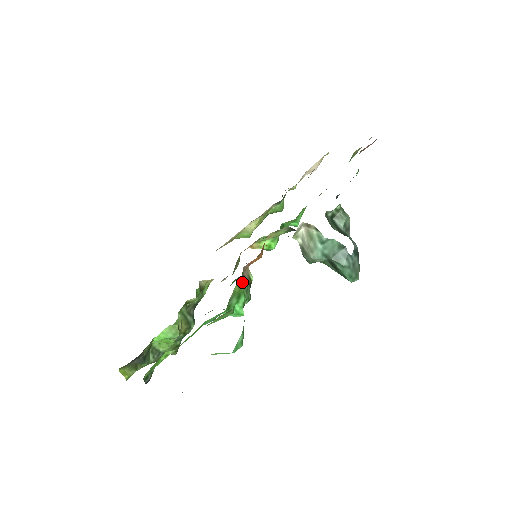
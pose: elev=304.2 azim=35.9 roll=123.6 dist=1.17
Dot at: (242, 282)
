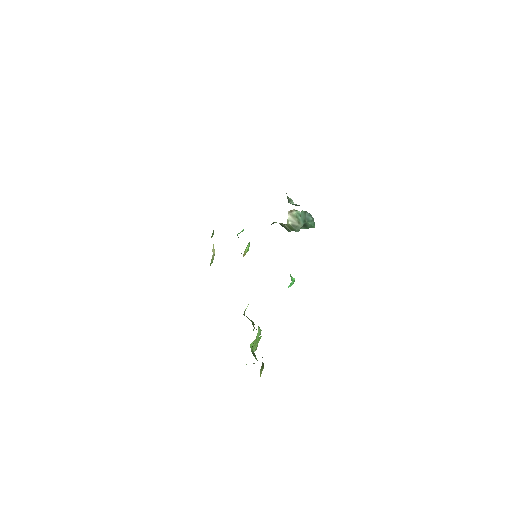
Dot at: occluded
